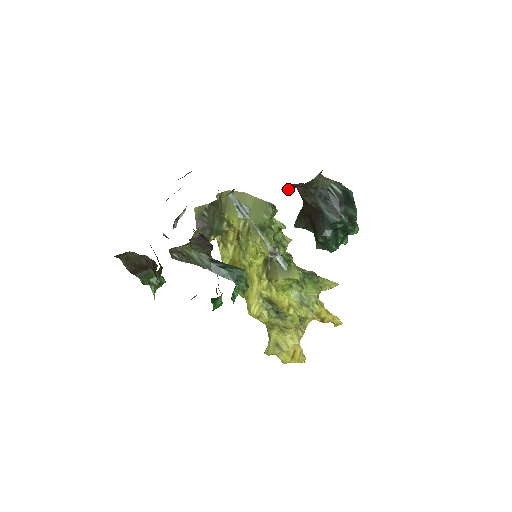
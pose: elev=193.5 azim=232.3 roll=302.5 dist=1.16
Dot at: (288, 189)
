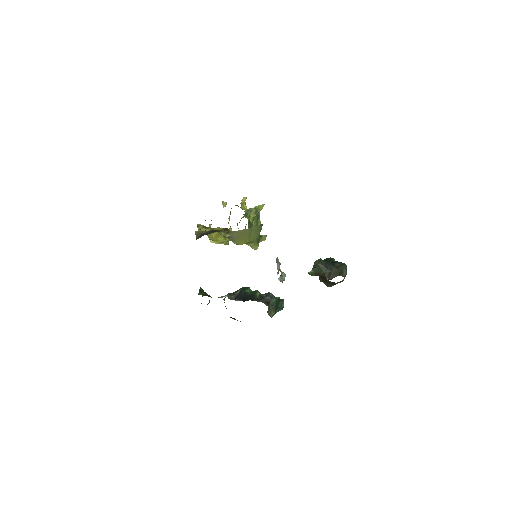
Dot at: occluded
